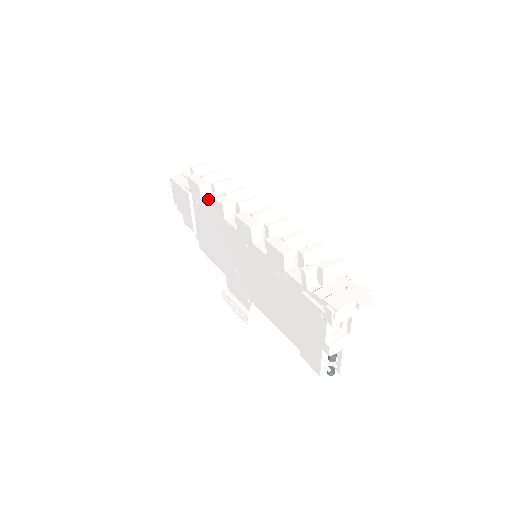
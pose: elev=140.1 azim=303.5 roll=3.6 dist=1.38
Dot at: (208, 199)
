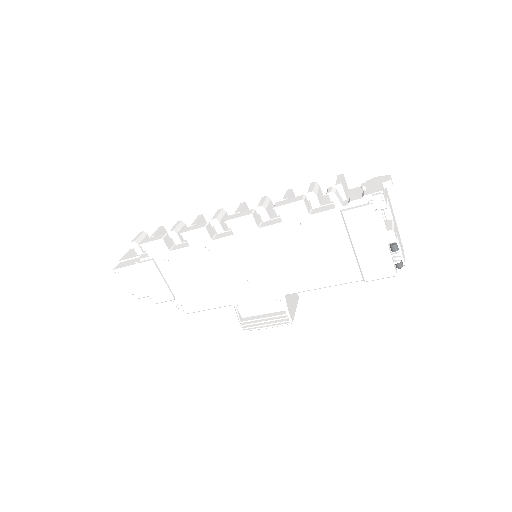
Dot at: (176, 247)
